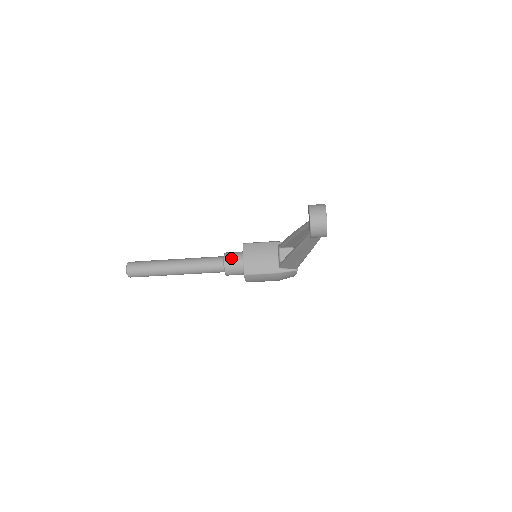
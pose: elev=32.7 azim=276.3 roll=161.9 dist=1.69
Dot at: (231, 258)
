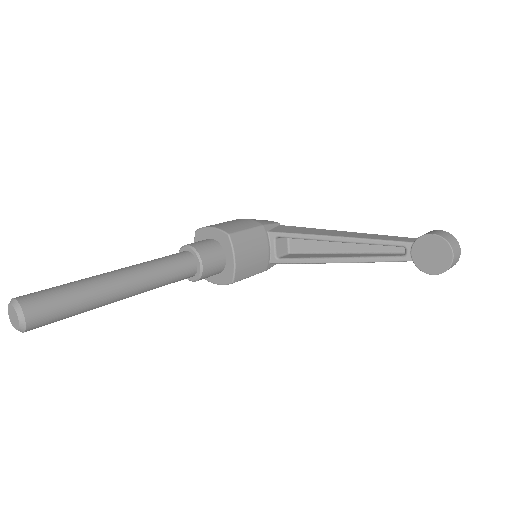
Dot at: (211, 258)
